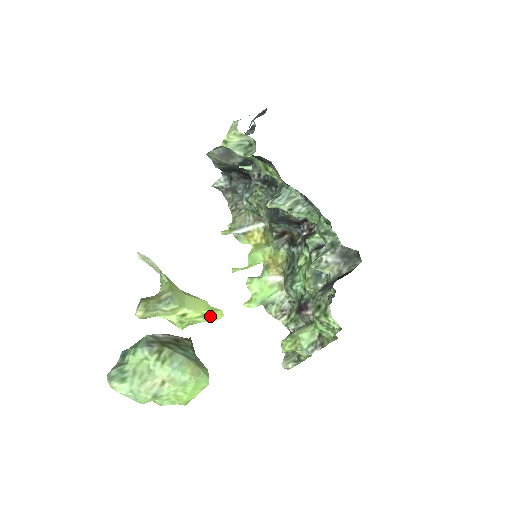
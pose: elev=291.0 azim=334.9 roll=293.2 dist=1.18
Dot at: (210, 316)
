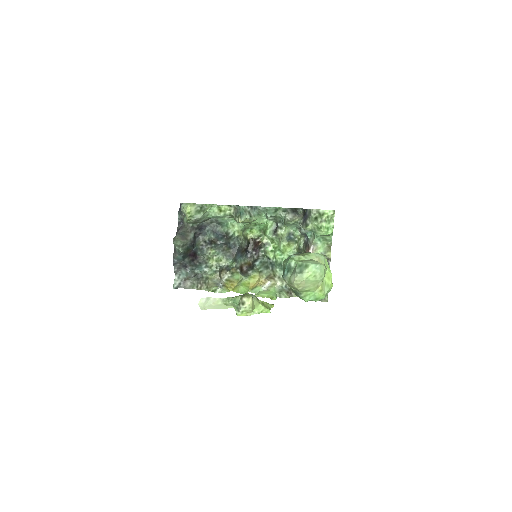
Dot at: (270, 304)
